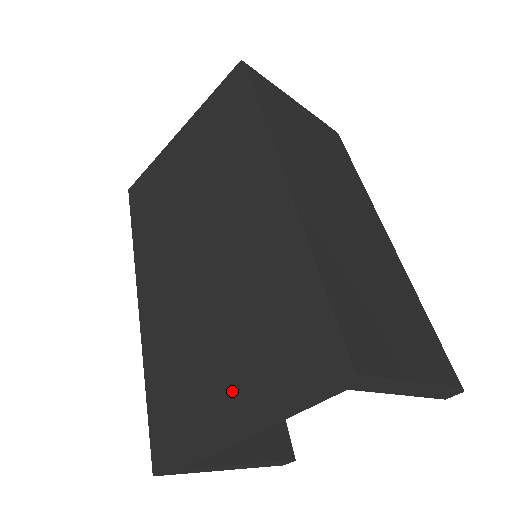
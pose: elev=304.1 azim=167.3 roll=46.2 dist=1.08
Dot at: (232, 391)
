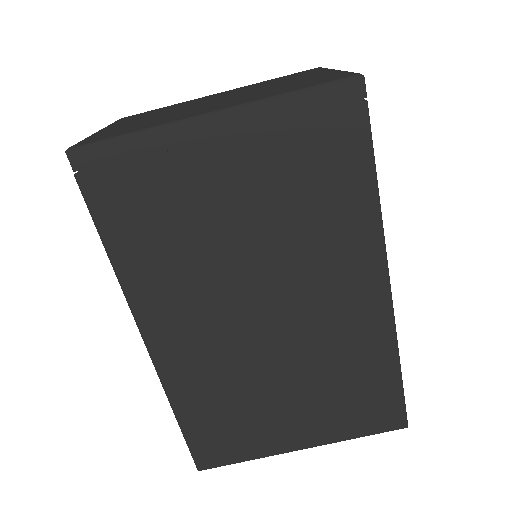
Dot at: (301, 427)
